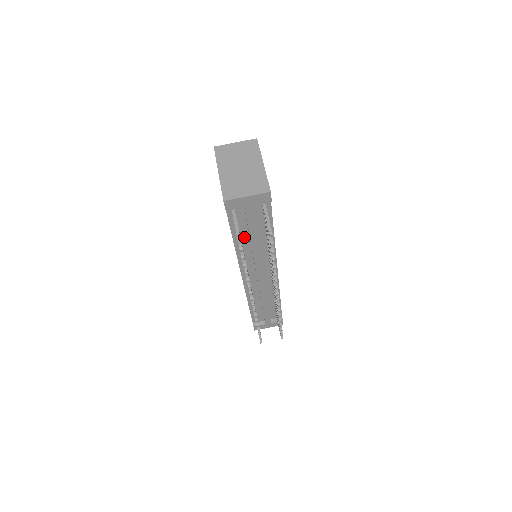
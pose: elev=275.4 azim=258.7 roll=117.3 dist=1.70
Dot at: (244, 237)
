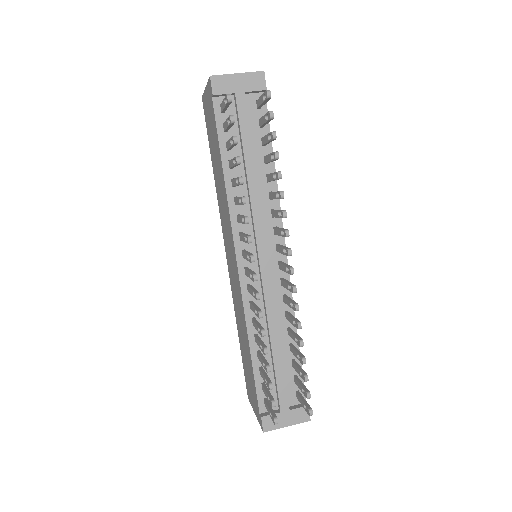
Dot at: (237, 166)
